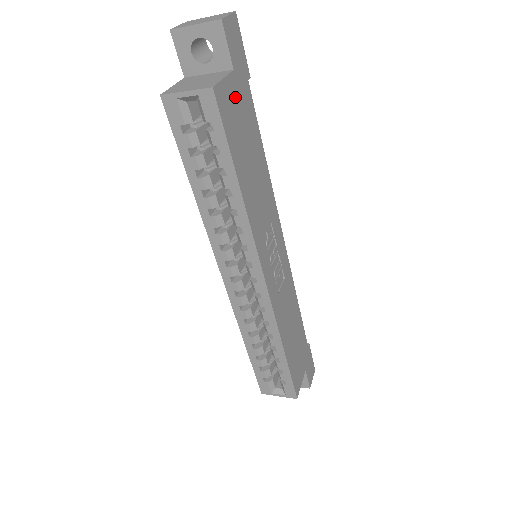
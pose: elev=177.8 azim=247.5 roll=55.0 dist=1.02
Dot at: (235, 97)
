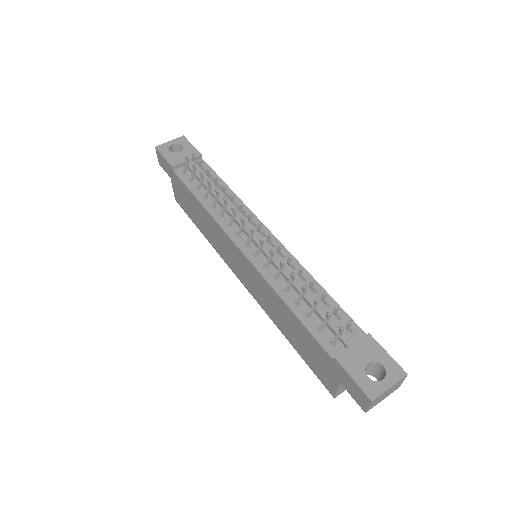
Dot at: occluded
